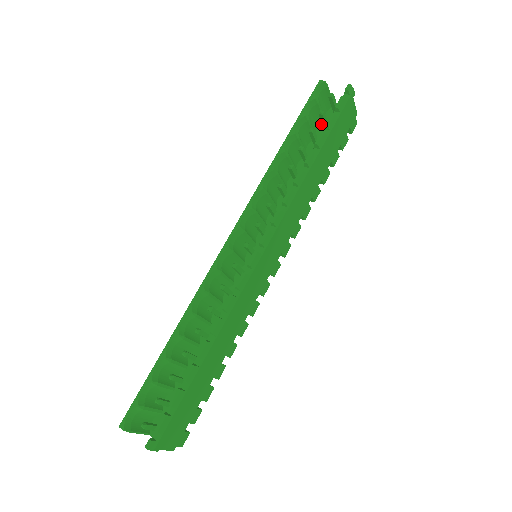
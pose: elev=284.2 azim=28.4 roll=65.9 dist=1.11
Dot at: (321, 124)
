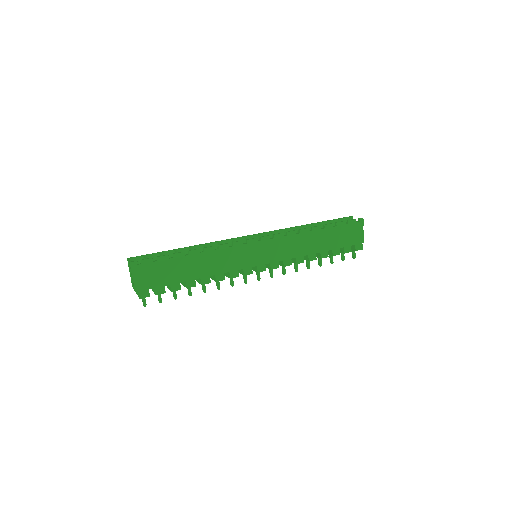
Dot at: occluded
